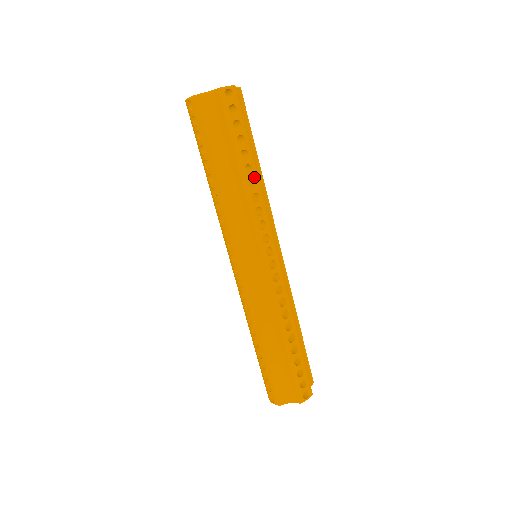
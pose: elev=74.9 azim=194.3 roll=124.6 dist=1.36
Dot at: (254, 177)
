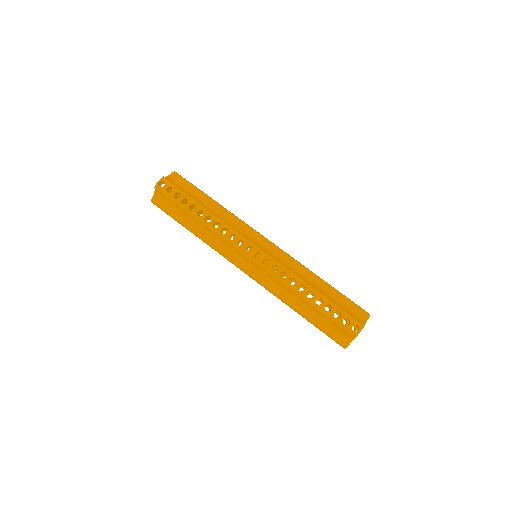
Dot at: occluded
